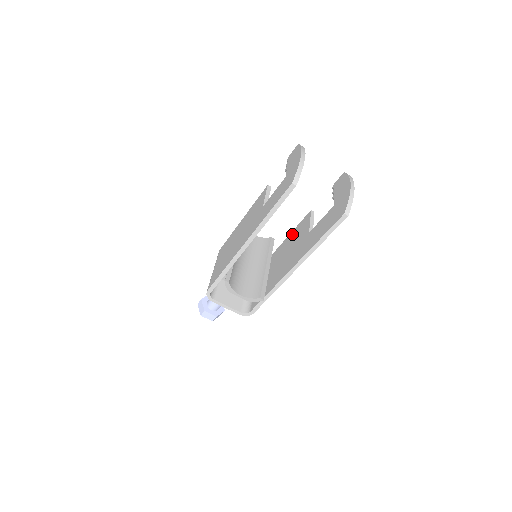
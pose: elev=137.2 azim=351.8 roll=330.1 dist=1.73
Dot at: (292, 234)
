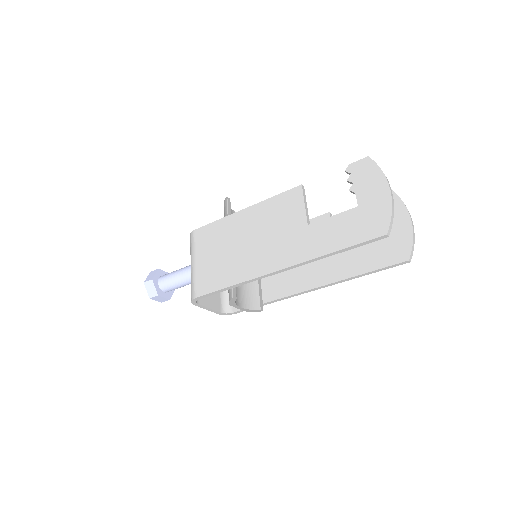
Dot at: occluded
